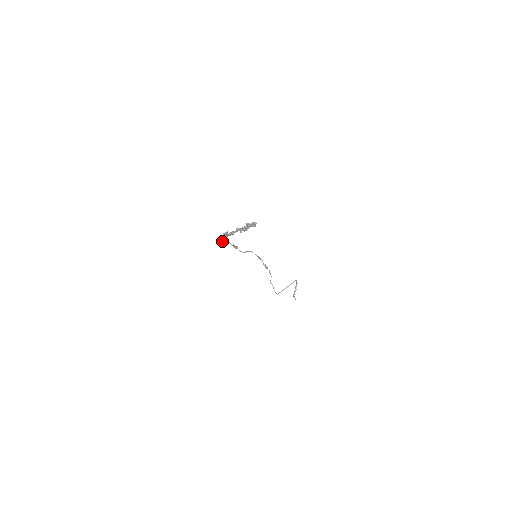
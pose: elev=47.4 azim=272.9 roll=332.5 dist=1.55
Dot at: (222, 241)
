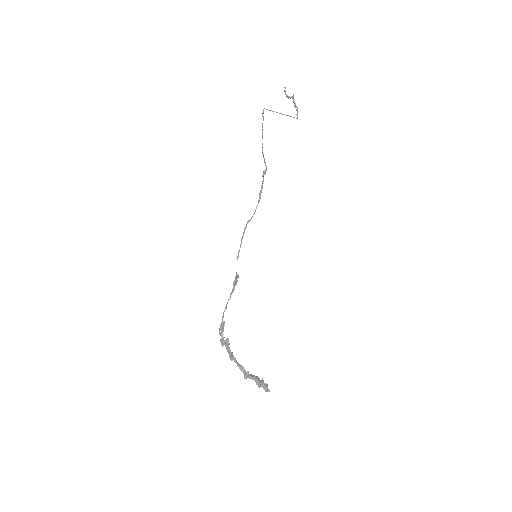
Dot at: (222, 320)
